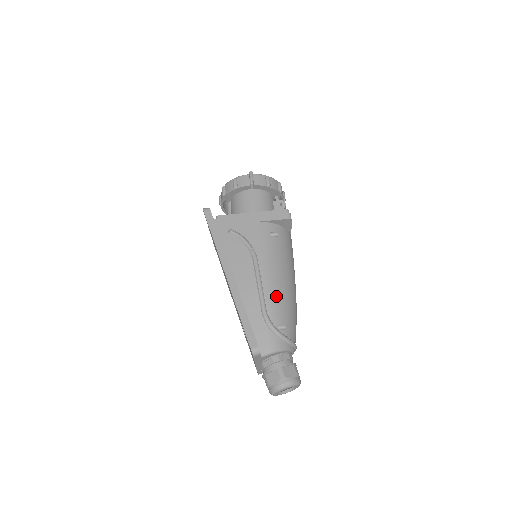
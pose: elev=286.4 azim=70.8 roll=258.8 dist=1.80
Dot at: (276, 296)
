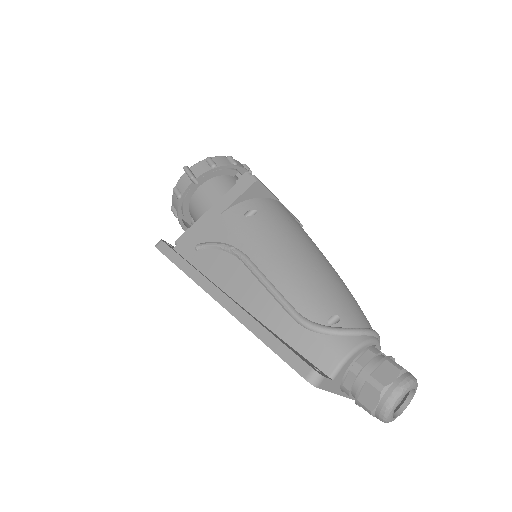
Dot at: (298, 284)
